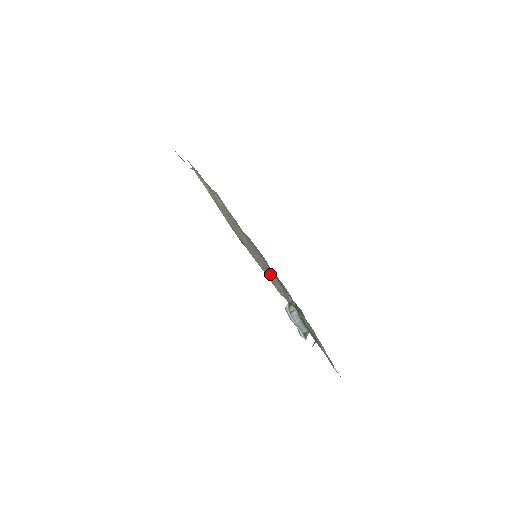
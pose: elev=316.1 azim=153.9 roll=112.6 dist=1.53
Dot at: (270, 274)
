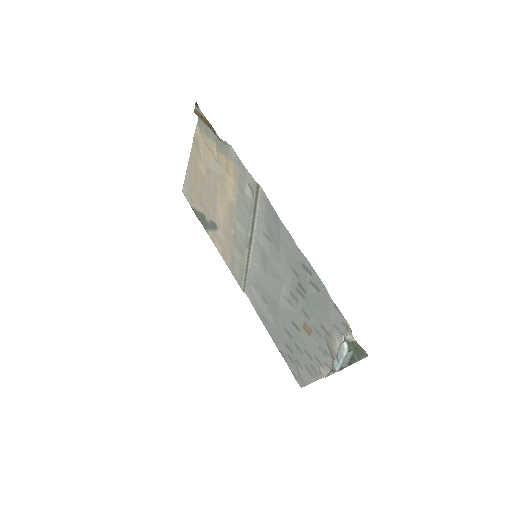
Dot at: (279, 284)
